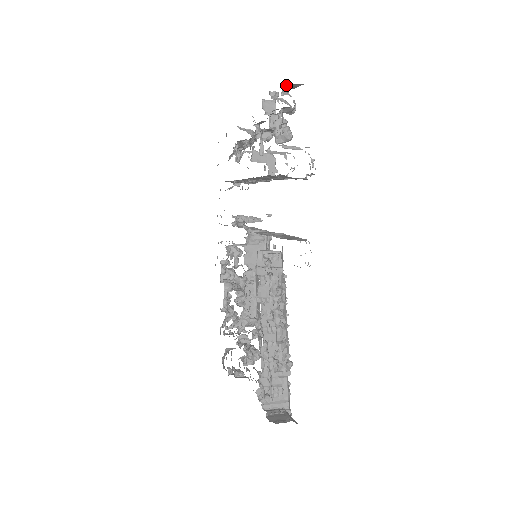
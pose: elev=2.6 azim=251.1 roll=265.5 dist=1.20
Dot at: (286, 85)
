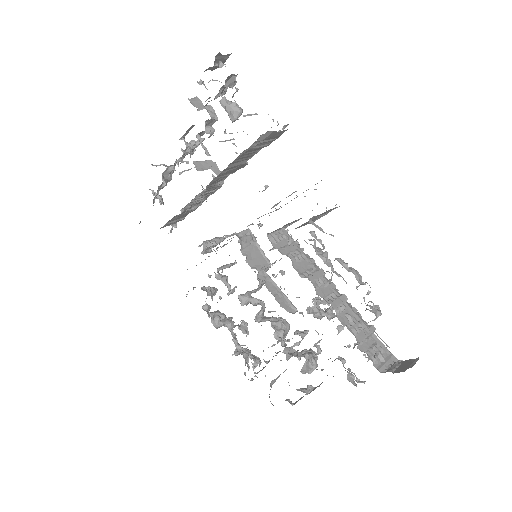
Dot at: (216, 61)
